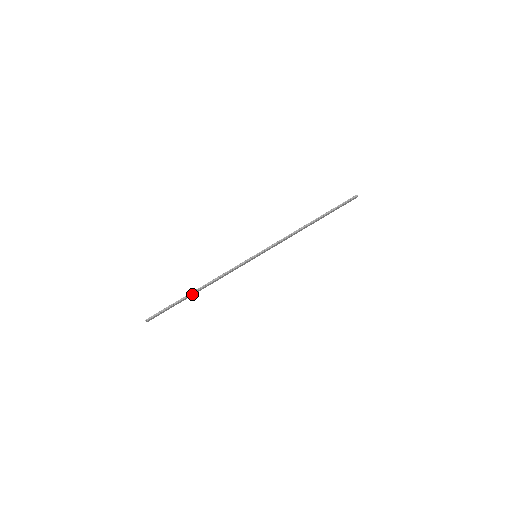
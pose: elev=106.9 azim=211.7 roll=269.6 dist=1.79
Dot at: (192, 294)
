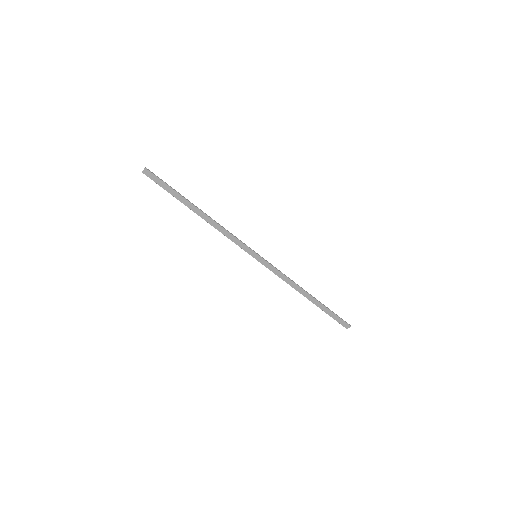
Dot at: (192, 206)
